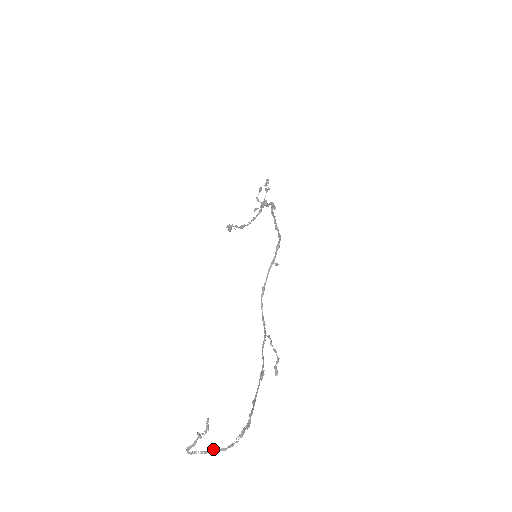
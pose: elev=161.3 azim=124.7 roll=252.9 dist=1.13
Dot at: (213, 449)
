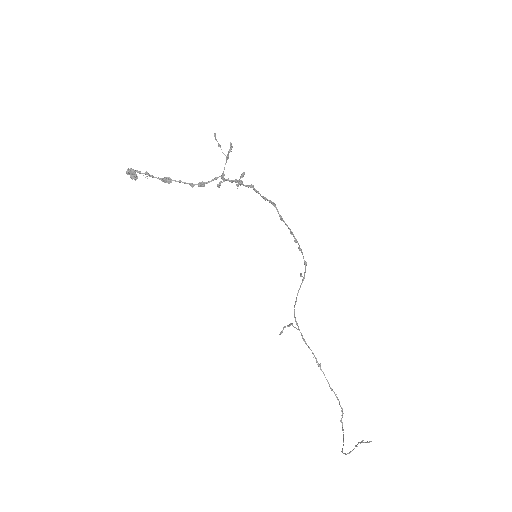
Dot at: occluded
